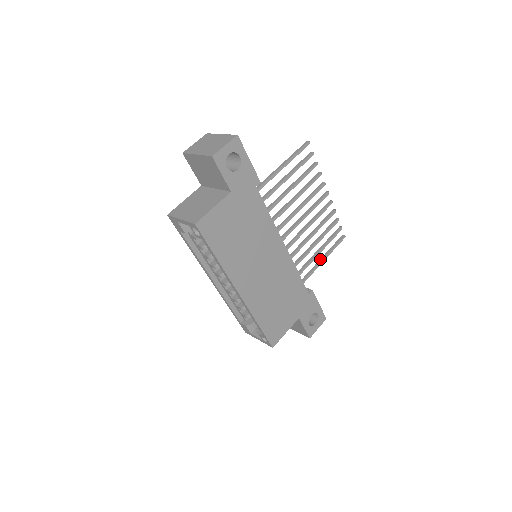
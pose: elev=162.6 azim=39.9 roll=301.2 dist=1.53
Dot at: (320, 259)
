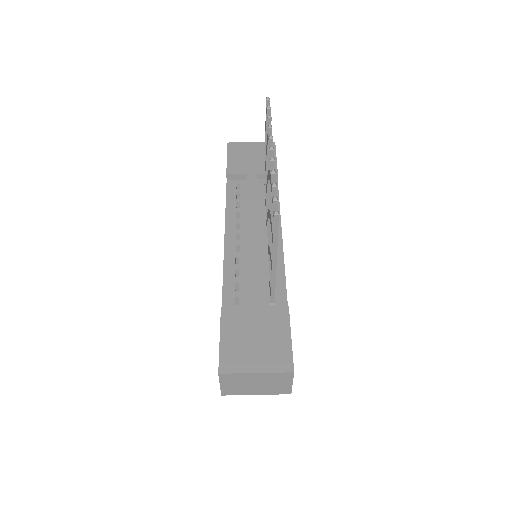
Dot at: (265, 149)
